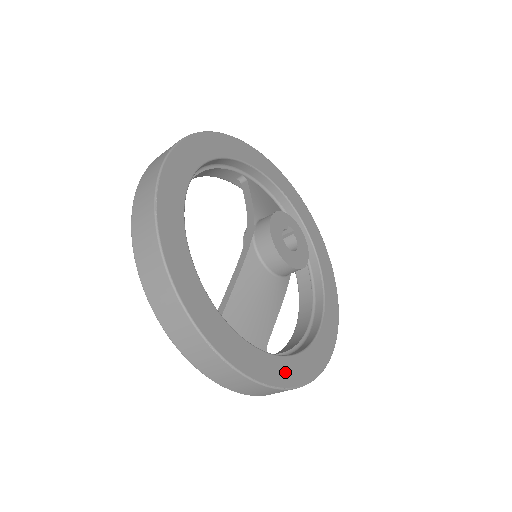
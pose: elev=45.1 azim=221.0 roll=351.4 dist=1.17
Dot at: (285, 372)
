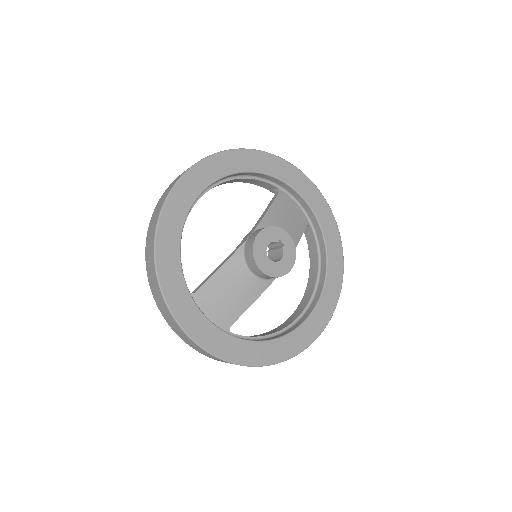
Dot at: (233, 350)
